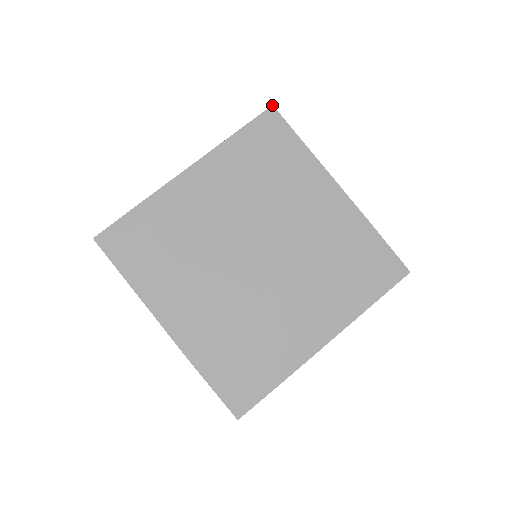
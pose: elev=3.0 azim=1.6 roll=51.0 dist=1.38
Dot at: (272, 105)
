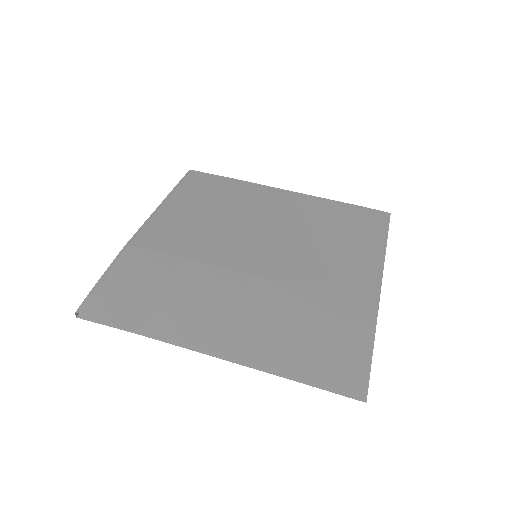
Dot at: (390, 213)
